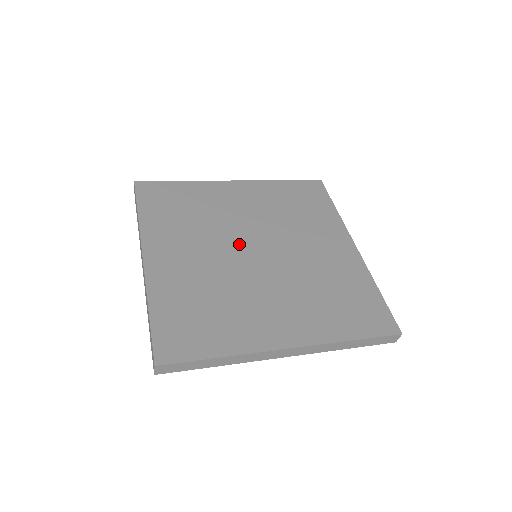
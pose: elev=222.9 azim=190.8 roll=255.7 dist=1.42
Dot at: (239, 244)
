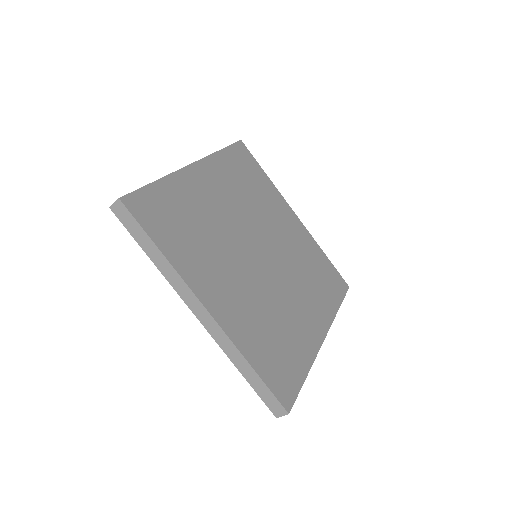
Dot at: (248, 251)
